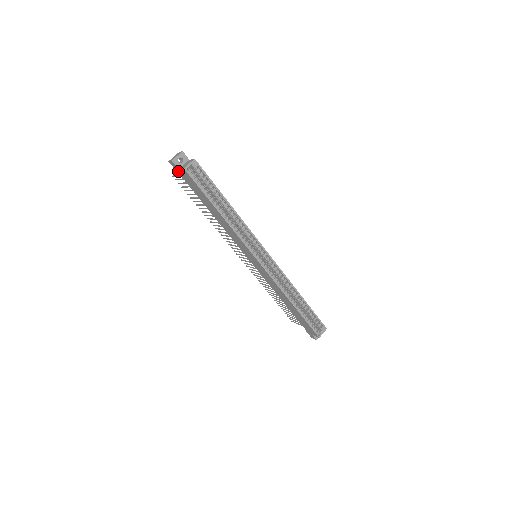
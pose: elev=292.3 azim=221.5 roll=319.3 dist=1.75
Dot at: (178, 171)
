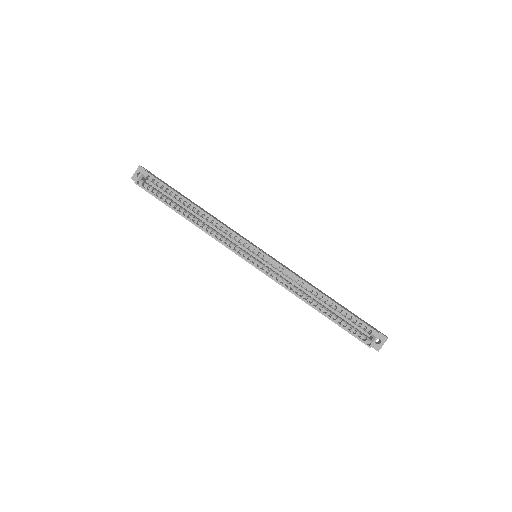
Dot at: occluded
